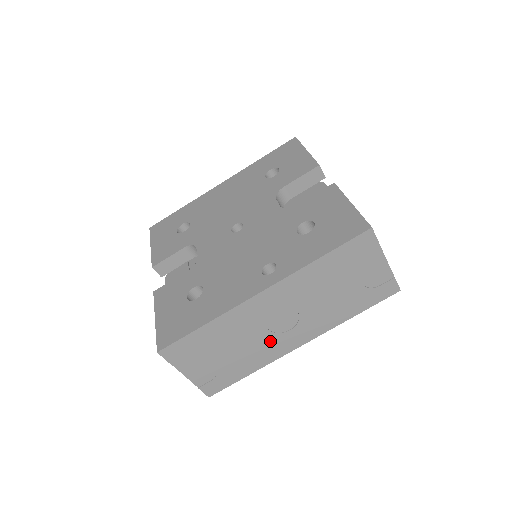
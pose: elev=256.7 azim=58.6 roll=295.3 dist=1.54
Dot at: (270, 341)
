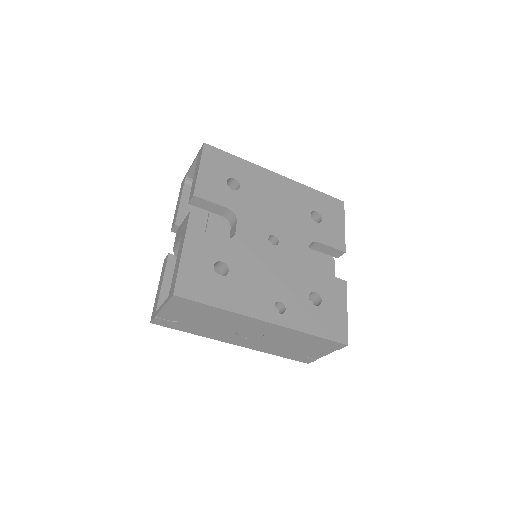
Dot at: (228, 334)
